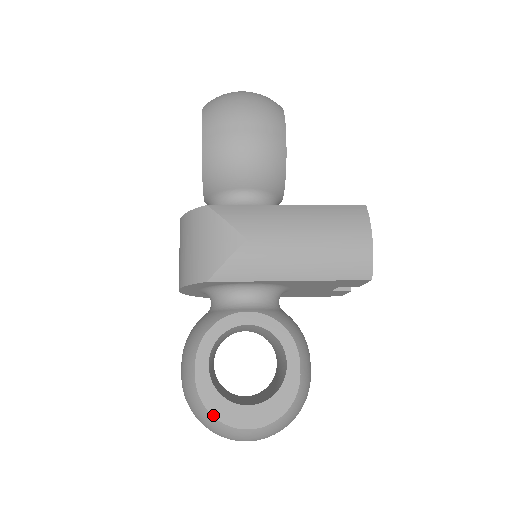
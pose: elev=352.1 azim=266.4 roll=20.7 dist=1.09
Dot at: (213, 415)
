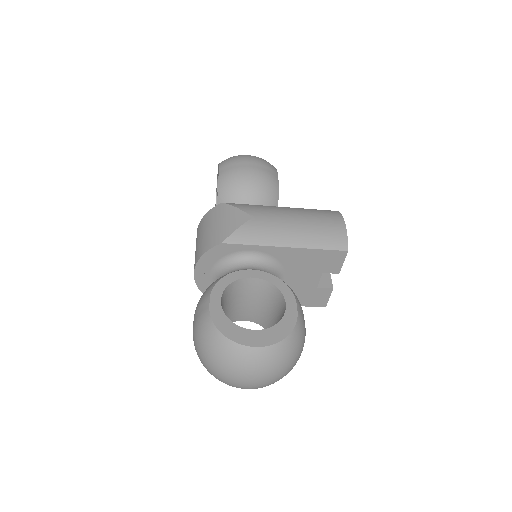
Dot at: (224, 335)
